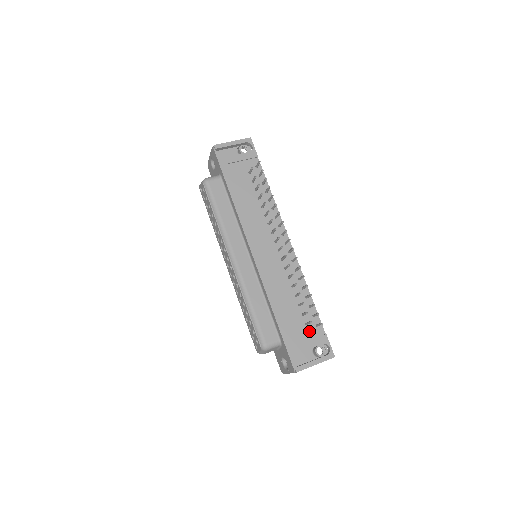
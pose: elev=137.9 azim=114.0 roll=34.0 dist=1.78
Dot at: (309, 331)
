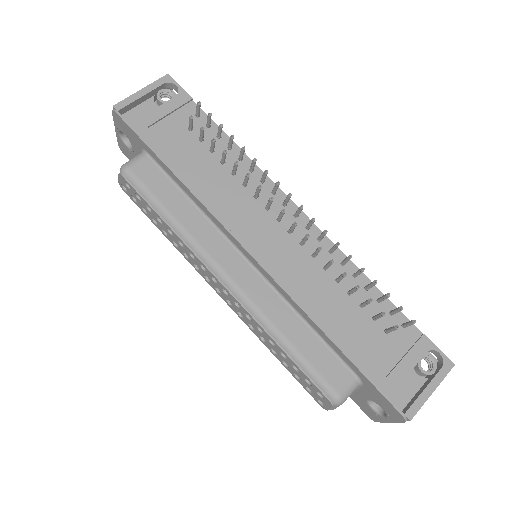
Dot at: (396, 341)
